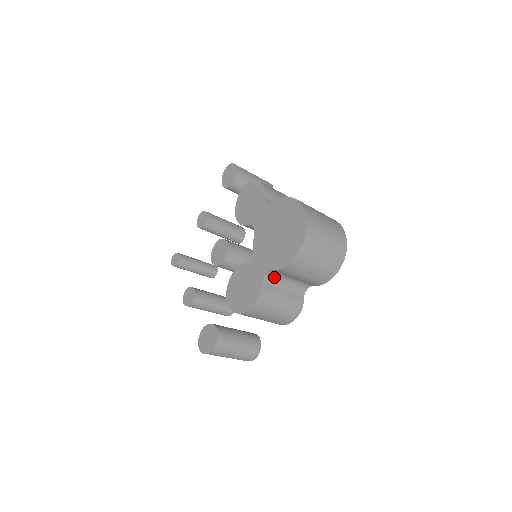
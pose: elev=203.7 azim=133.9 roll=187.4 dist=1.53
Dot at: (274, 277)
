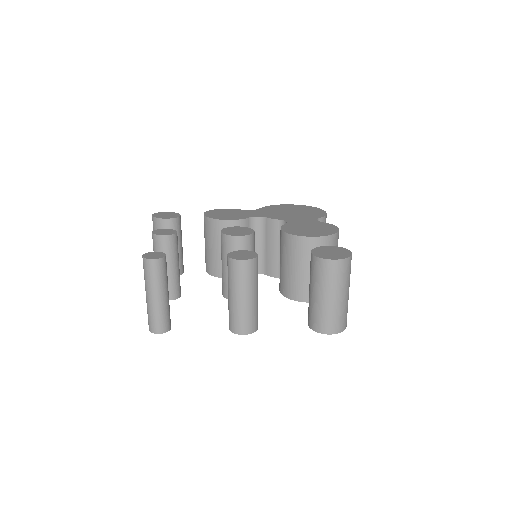
Dot at: occluded
